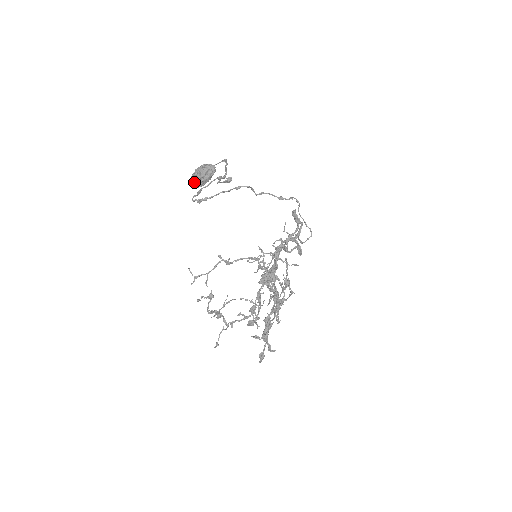
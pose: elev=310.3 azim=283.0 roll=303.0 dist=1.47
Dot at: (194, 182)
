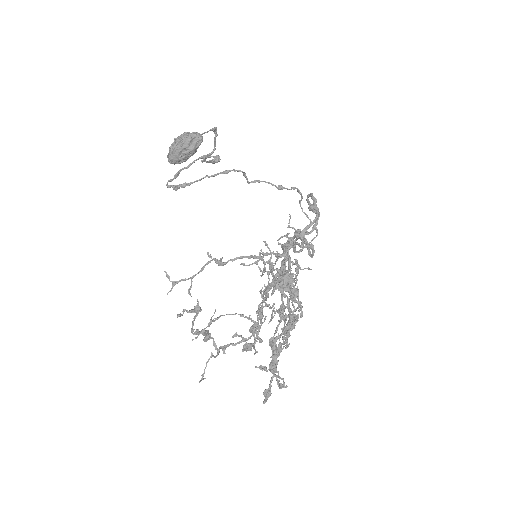
Dot at: (173, 155)
